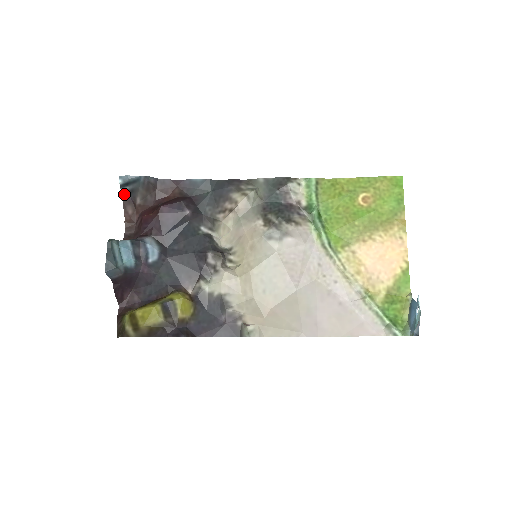
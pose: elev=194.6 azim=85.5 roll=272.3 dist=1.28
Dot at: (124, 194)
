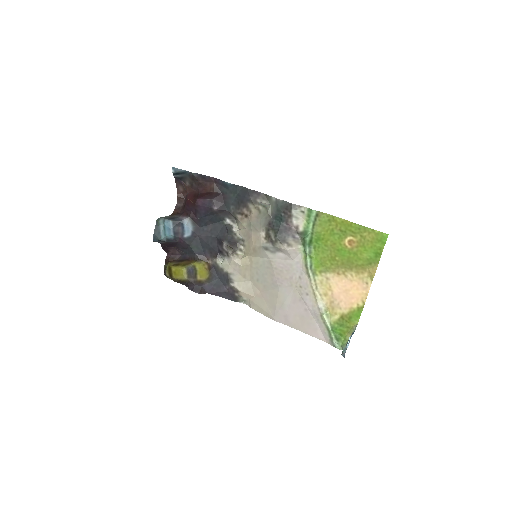
Dot at: (176, 178)
